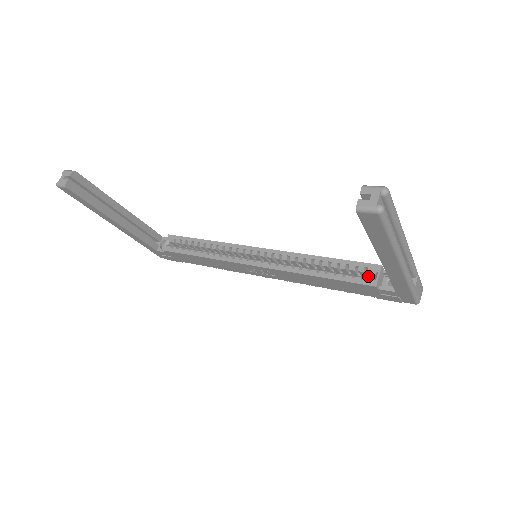
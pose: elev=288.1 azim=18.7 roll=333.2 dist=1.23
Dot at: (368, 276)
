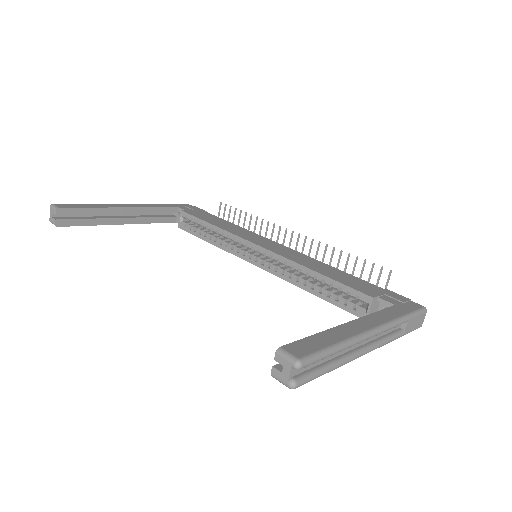
Dot at: occluded
